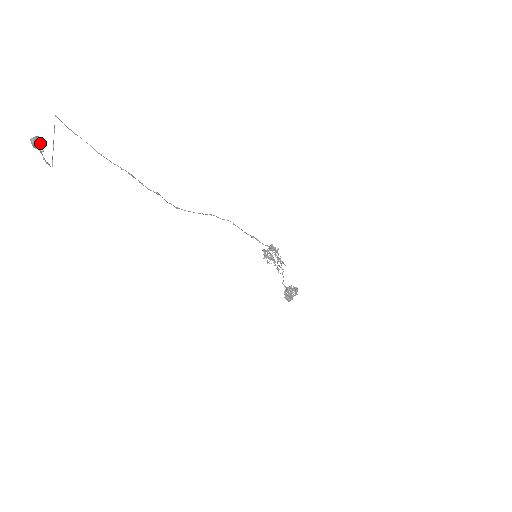
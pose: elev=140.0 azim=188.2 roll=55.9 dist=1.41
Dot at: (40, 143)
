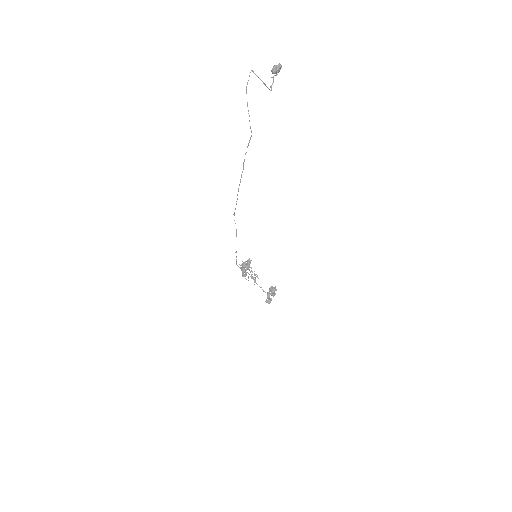
Dot at: occluded
